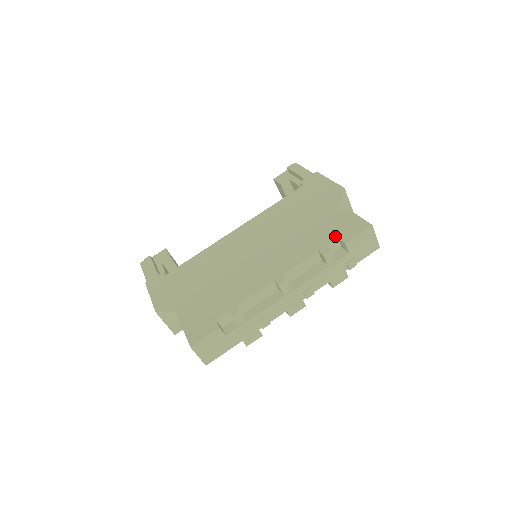
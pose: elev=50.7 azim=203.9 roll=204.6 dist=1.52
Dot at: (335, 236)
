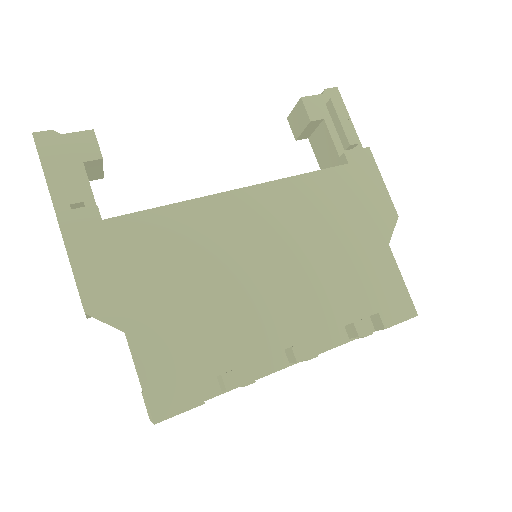
Dot at: (376, 308)
